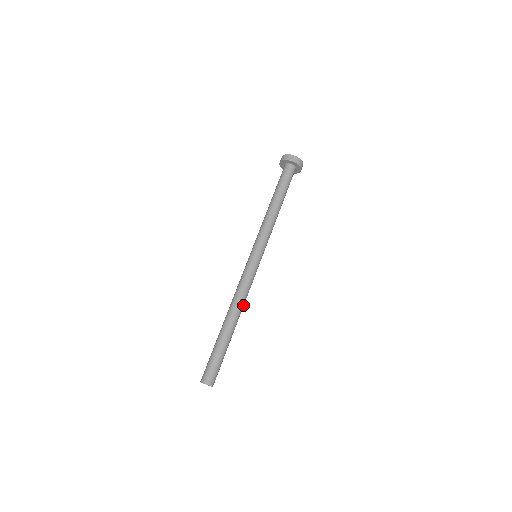
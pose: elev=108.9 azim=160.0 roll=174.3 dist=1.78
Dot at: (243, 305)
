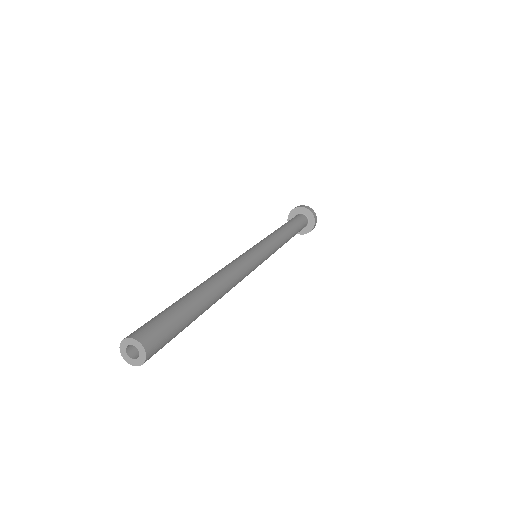
Dot at: (230, 279)
